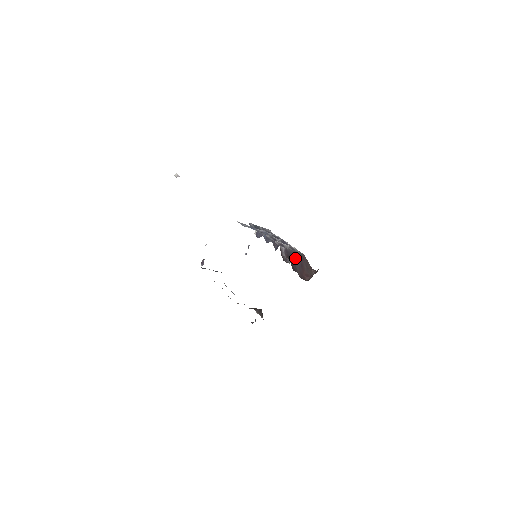
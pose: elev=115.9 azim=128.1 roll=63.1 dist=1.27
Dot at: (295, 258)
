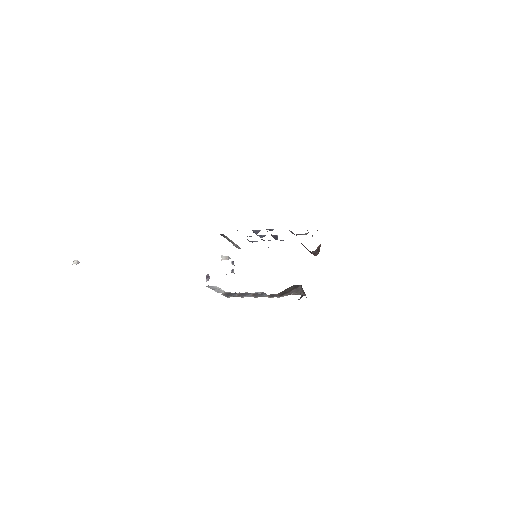
Dot at: occluded
